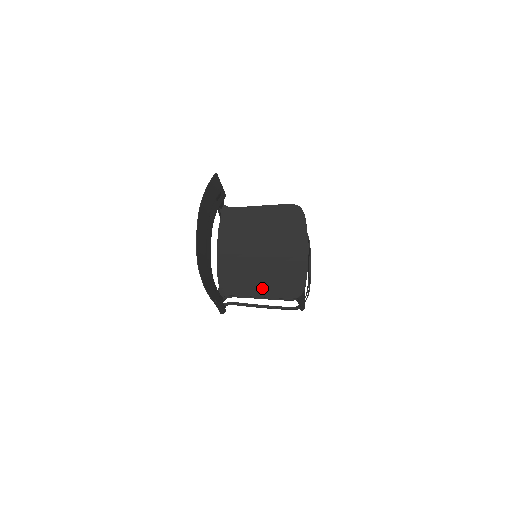
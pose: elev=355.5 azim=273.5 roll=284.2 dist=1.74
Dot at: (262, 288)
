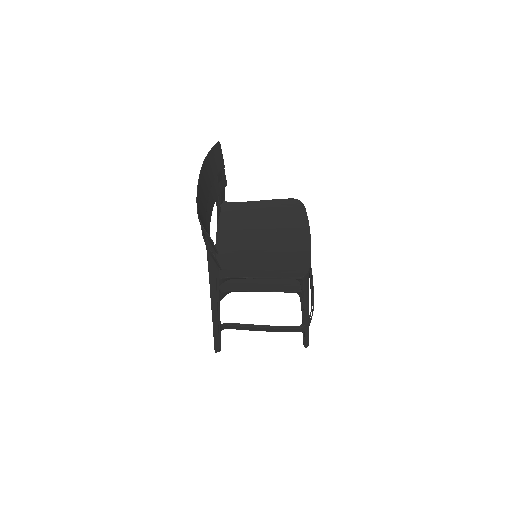
Dot at: (263, 270)
